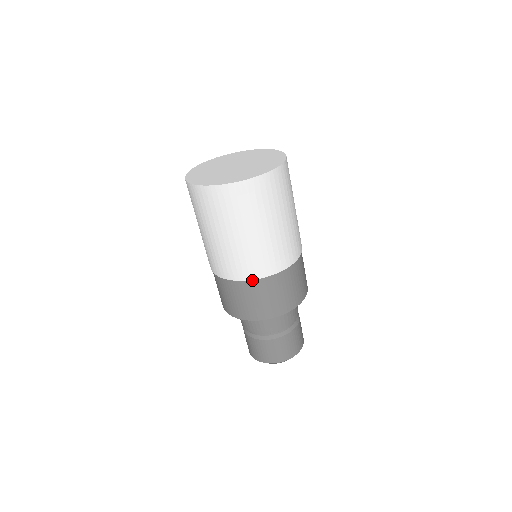
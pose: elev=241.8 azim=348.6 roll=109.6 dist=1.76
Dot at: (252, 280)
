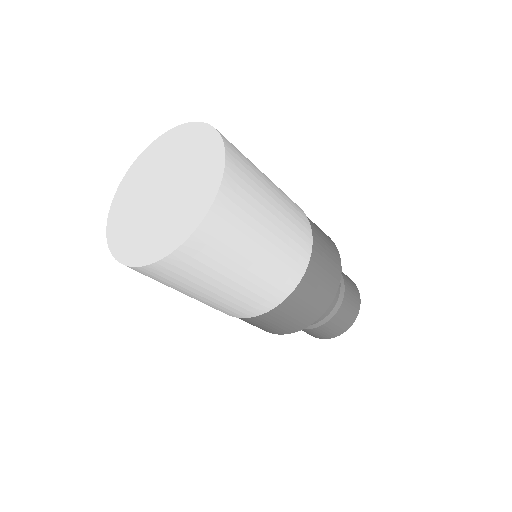
Dot at: (260, 314)
